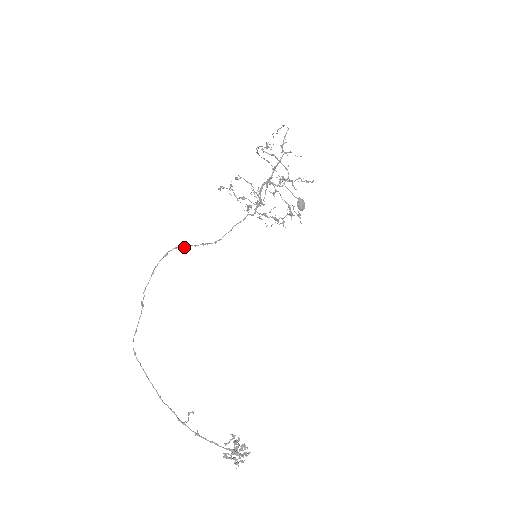
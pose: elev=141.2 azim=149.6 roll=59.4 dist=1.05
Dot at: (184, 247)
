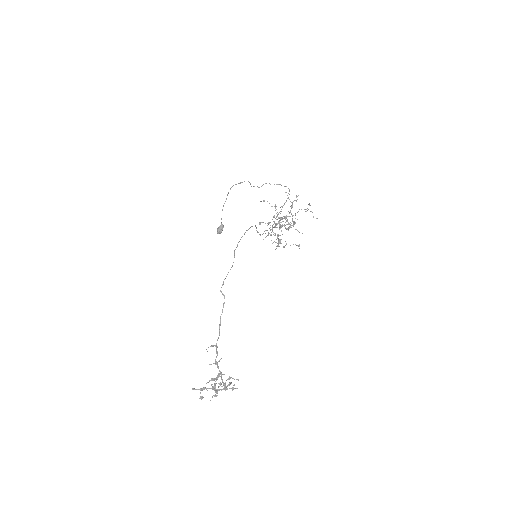
Dot at: (256, 227)
